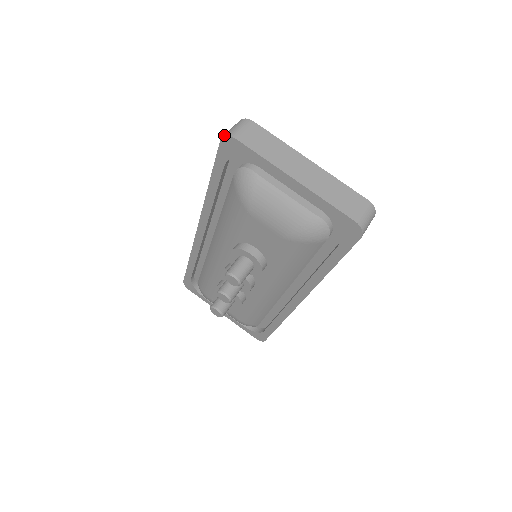
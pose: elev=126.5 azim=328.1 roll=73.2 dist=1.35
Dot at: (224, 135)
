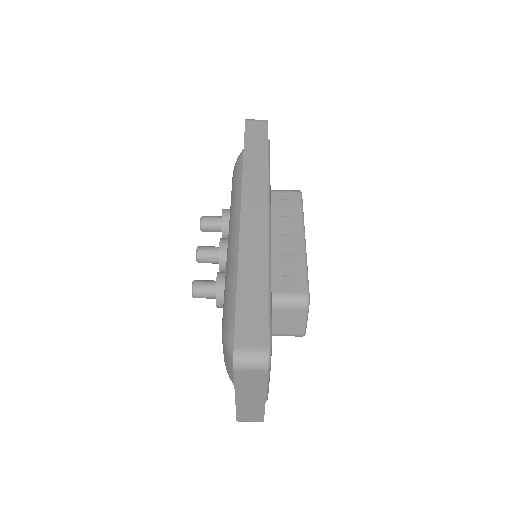
Dot at: (236, 356)
